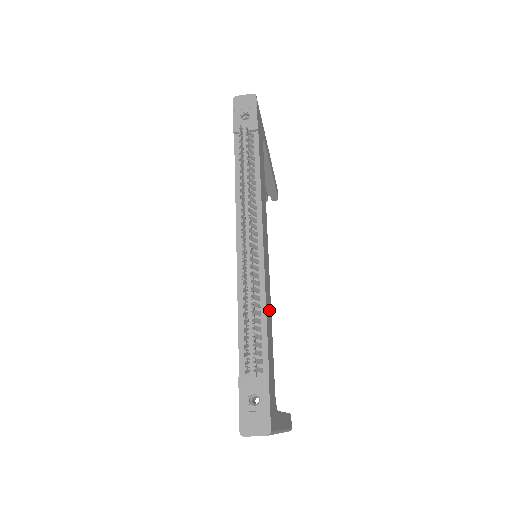
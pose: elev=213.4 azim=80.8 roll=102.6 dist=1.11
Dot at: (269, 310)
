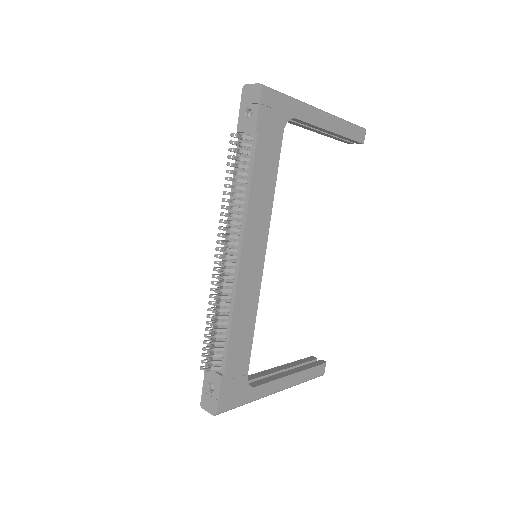
Dot at: (248, 314)
